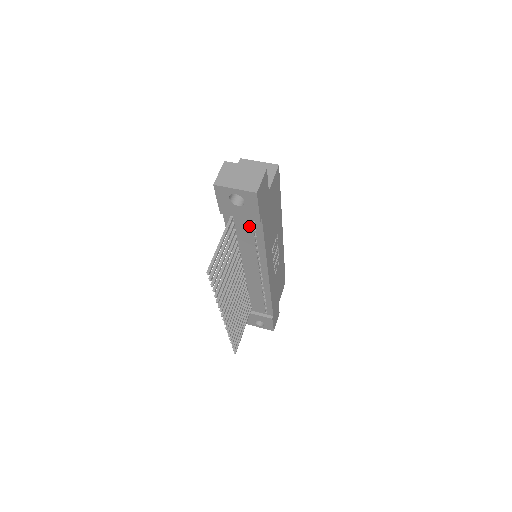
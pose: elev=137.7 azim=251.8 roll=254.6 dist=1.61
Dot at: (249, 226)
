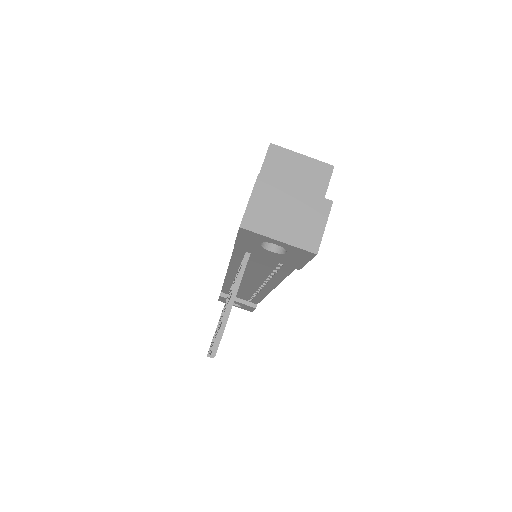
Dot at: occluded
